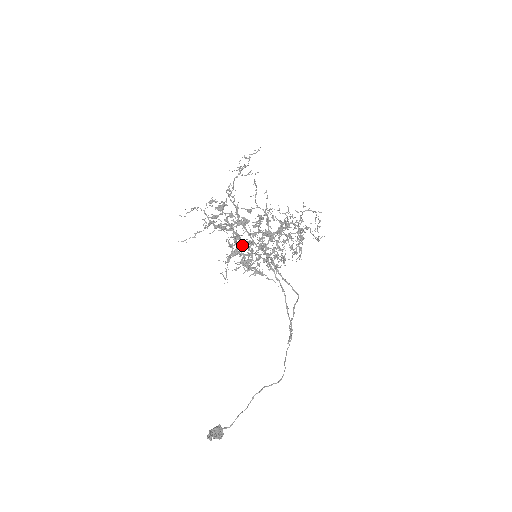
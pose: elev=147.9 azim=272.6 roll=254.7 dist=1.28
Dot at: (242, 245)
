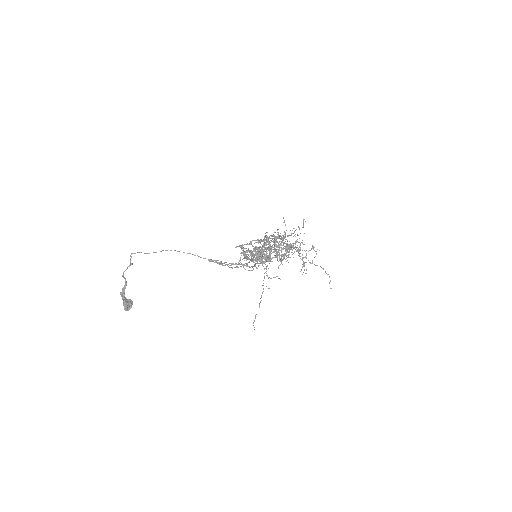
Dot at: occluded
